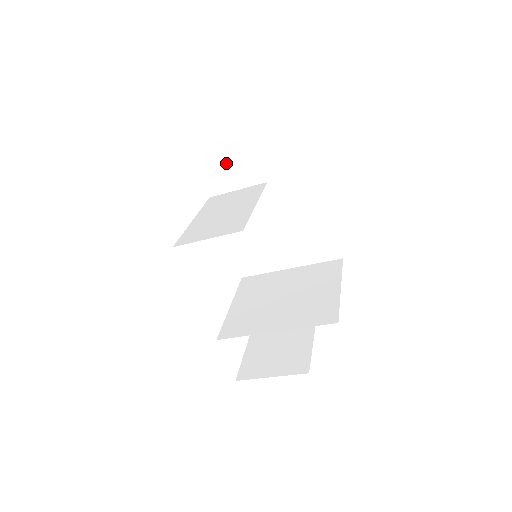
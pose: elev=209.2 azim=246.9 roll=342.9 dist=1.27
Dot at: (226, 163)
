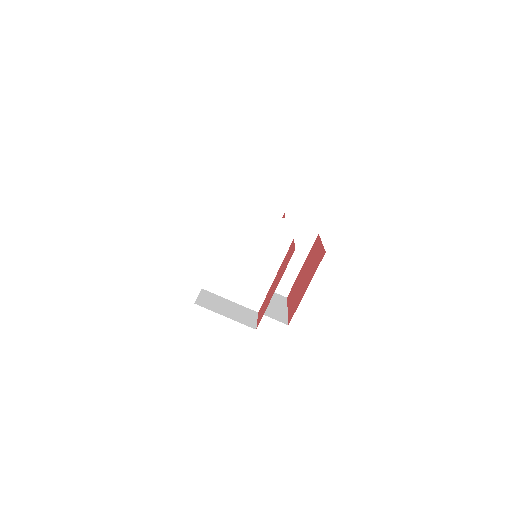
Dot at: occluded
